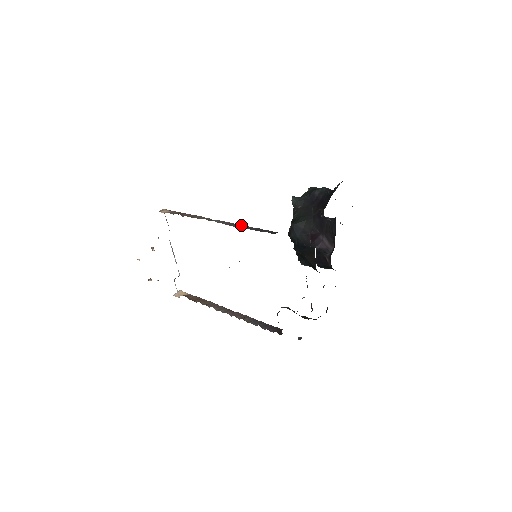
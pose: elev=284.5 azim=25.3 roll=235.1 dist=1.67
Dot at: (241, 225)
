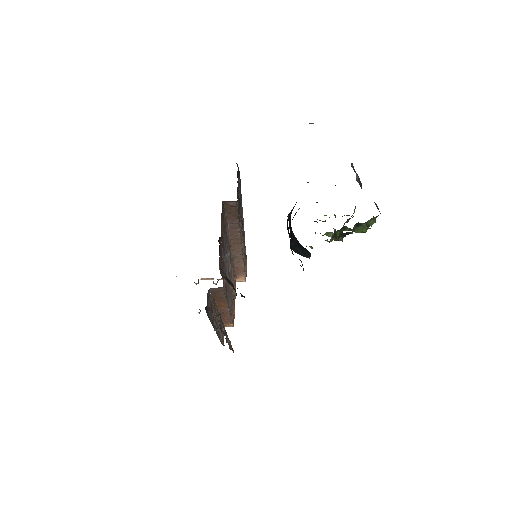
Dot at: occluded
